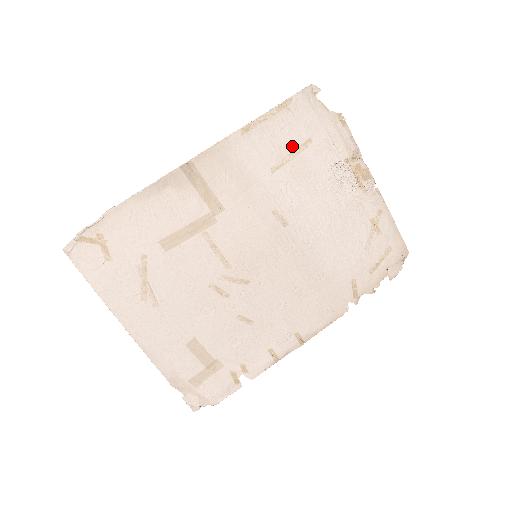
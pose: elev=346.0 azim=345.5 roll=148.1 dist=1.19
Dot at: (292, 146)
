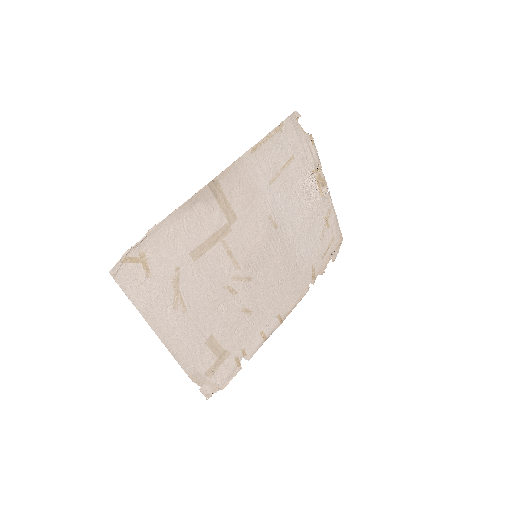
Dot at: (282, 162)
